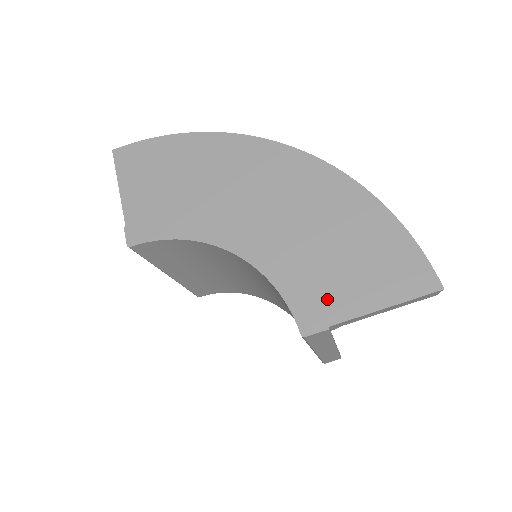
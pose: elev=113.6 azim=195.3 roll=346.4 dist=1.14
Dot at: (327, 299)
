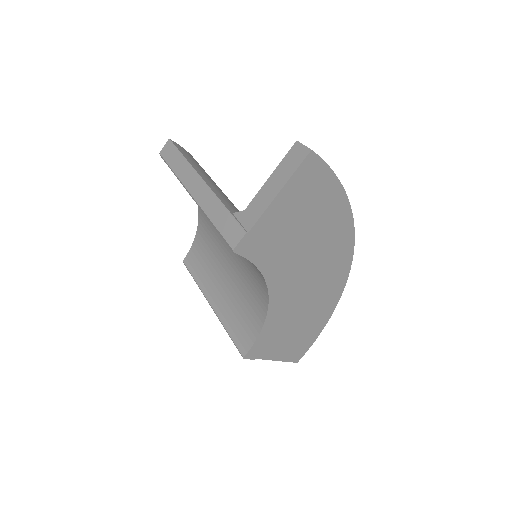
Dot at: (269, 347)
